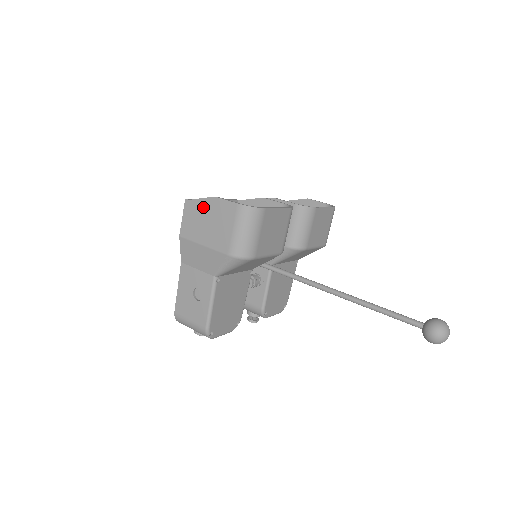
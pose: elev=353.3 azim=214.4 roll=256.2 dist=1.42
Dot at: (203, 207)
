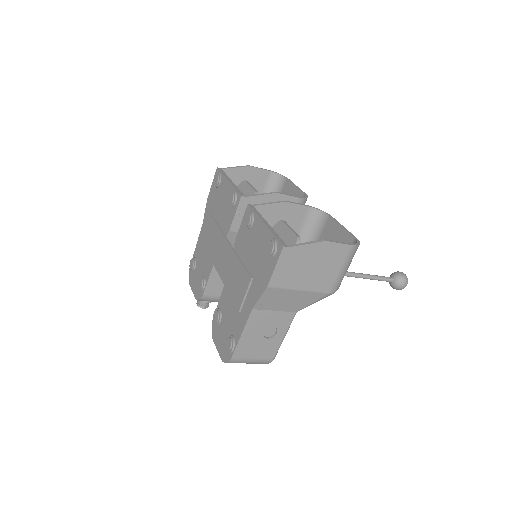
Dot at: (308, 253)
